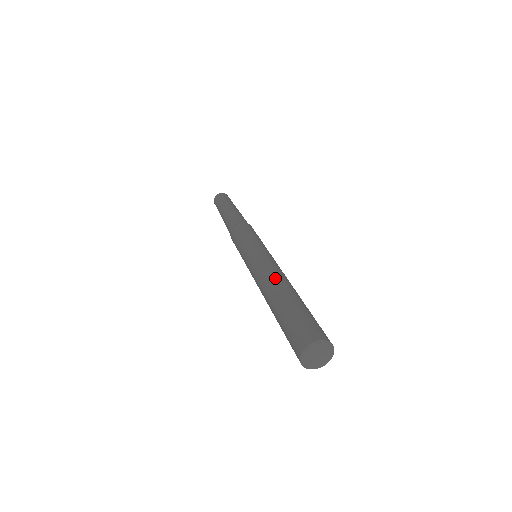
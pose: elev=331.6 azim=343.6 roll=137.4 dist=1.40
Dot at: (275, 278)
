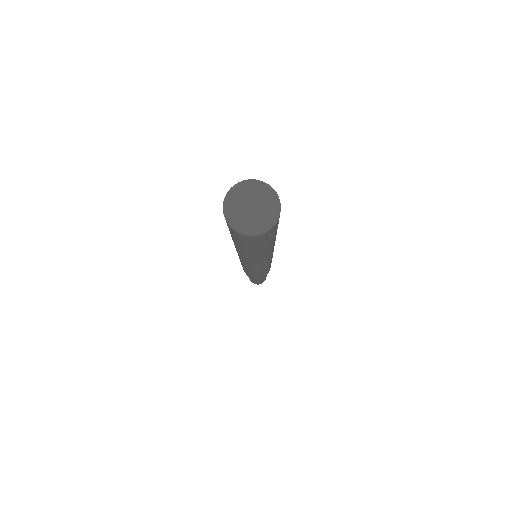
Dot at: occluded
